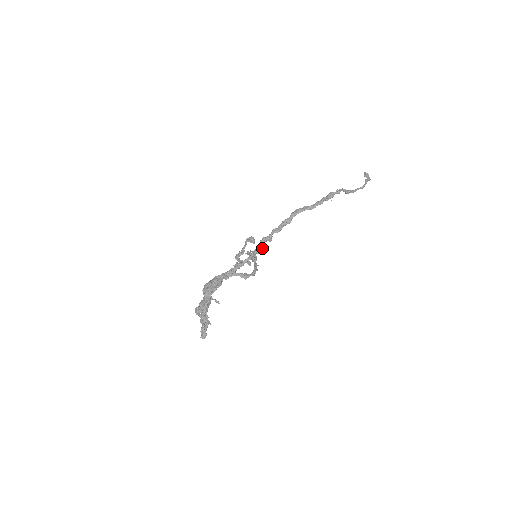
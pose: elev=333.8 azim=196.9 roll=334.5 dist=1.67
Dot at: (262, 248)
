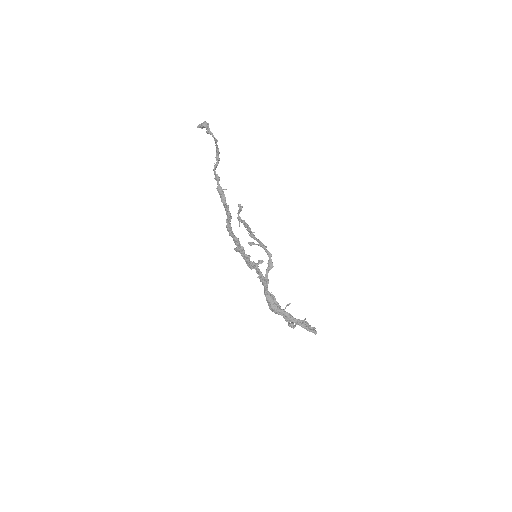
Dot at: (254, 264)
